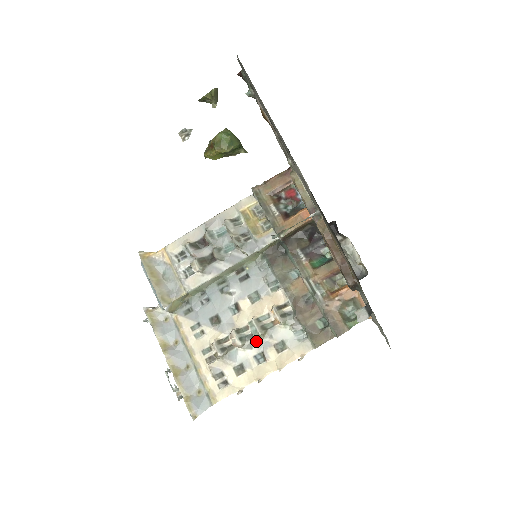
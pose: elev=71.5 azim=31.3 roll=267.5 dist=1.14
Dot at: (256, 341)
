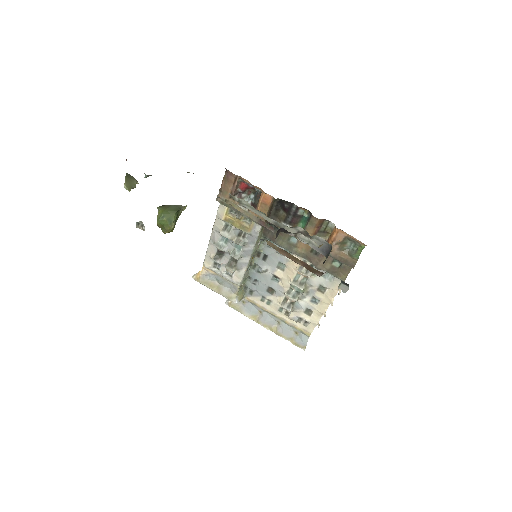
Dot at: (304, 293)
